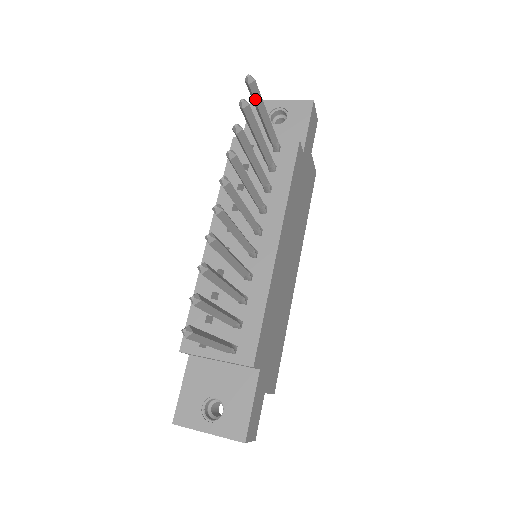
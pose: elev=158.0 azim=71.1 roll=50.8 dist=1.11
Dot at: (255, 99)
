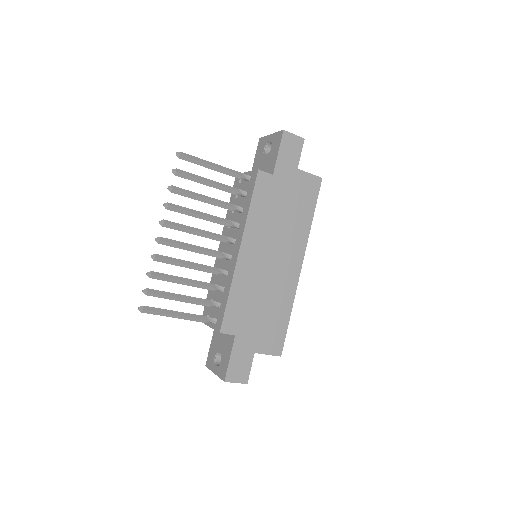
Dot at: (192, 162)
